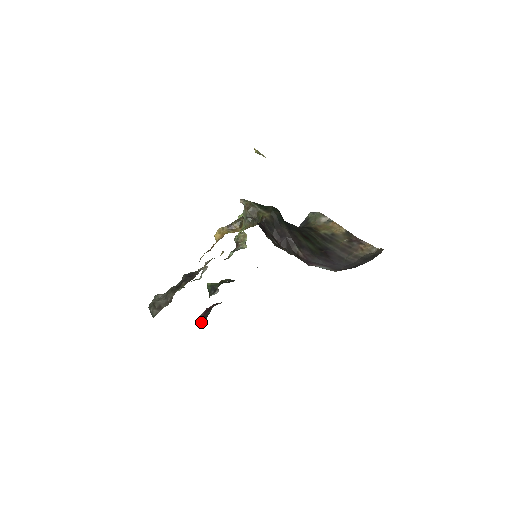
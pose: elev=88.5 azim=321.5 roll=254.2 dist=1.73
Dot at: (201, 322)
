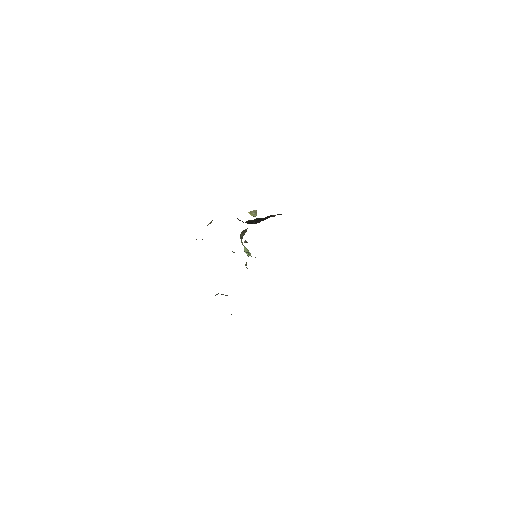
Dot at: occluded
